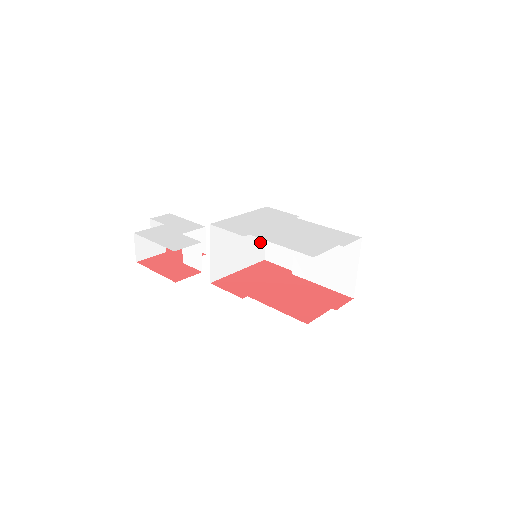
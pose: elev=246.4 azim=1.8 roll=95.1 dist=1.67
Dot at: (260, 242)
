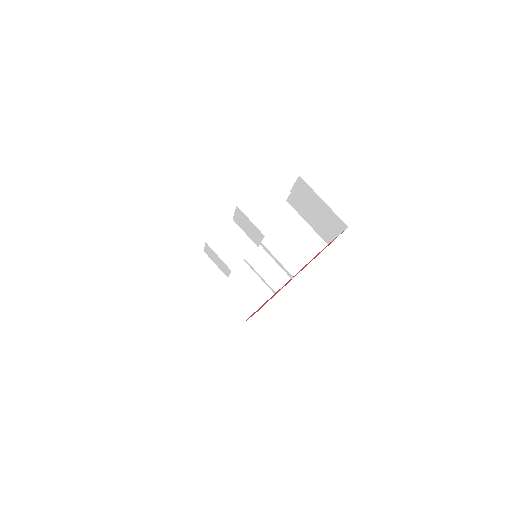
Dot at: occluded
